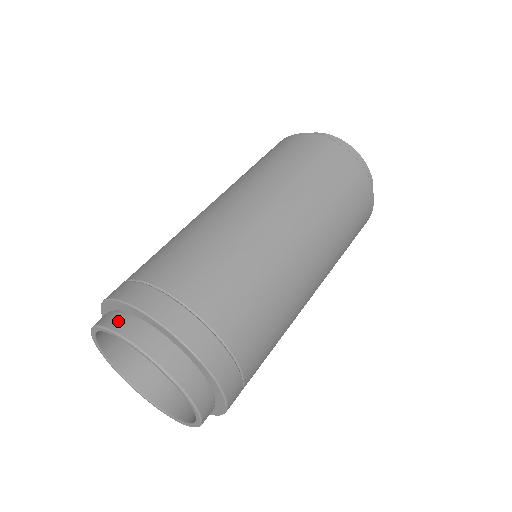
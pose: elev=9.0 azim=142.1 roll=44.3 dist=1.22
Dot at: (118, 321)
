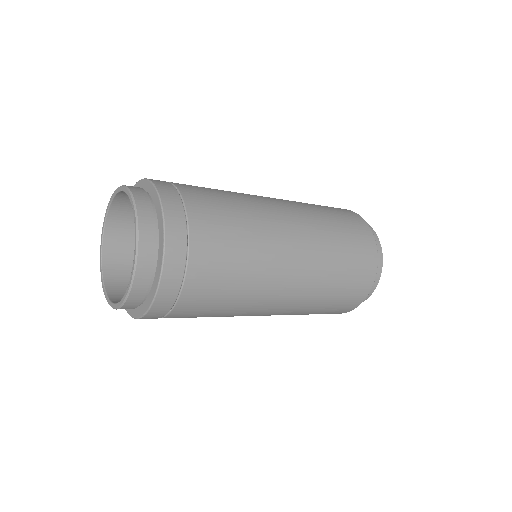
Dot at: occluded
